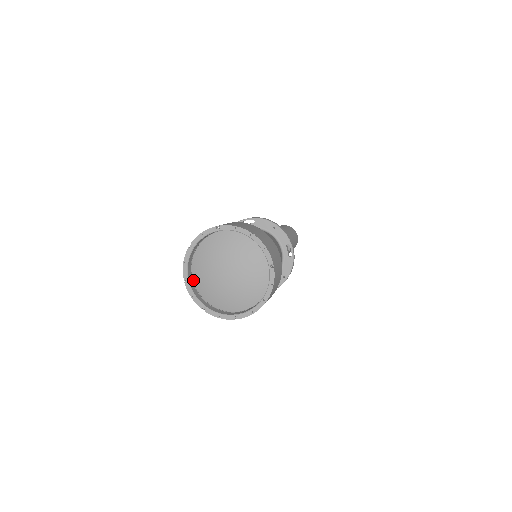
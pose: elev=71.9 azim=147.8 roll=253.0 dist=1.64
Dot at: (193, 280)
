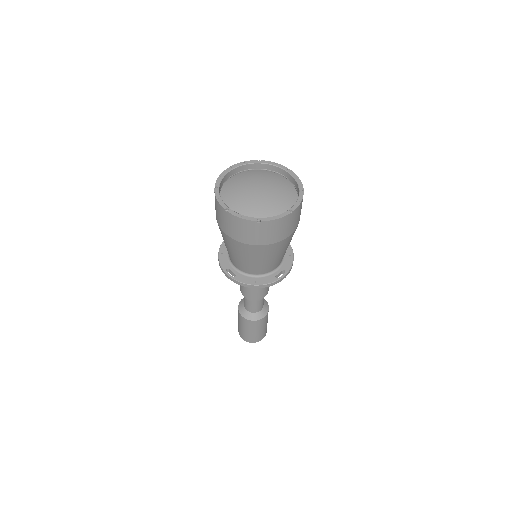
Dot at: (231, 177)
